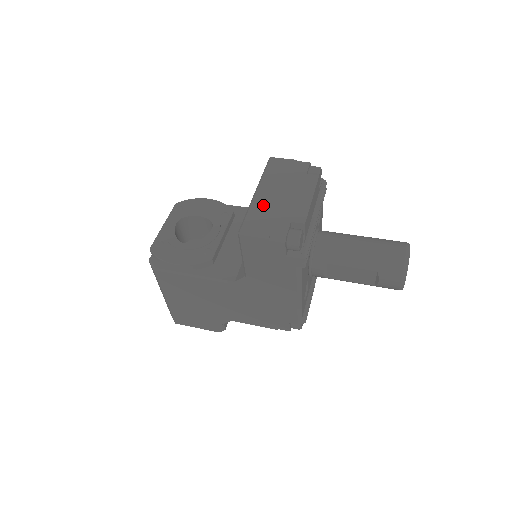
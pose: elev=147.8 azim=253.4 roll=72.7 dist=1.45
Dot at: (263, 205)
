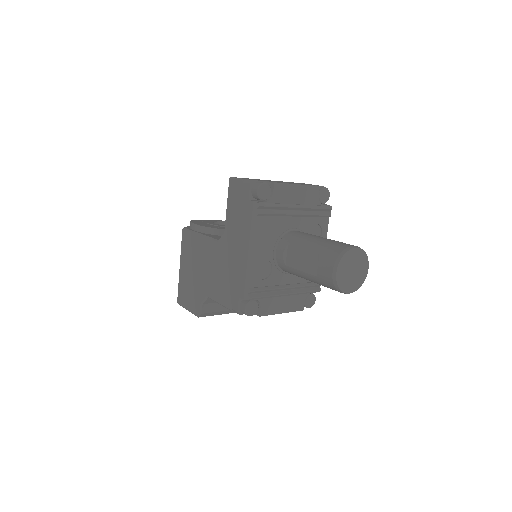
Dot at: occluded
